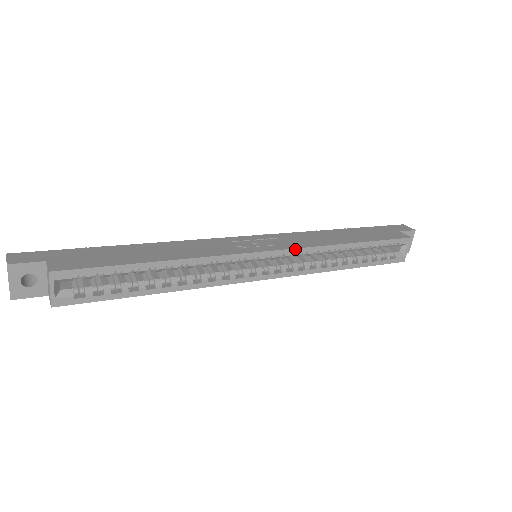
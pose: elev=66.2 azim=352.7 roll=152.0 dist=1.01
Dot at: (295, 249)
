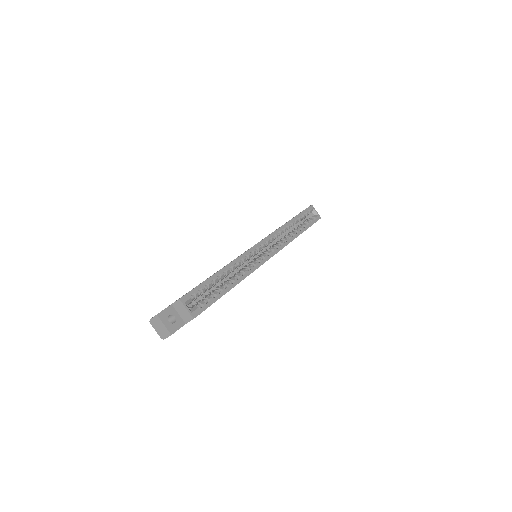
Dot at: (269, 236)
